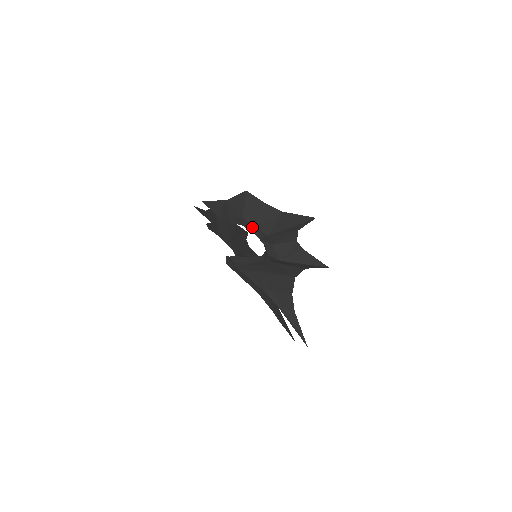
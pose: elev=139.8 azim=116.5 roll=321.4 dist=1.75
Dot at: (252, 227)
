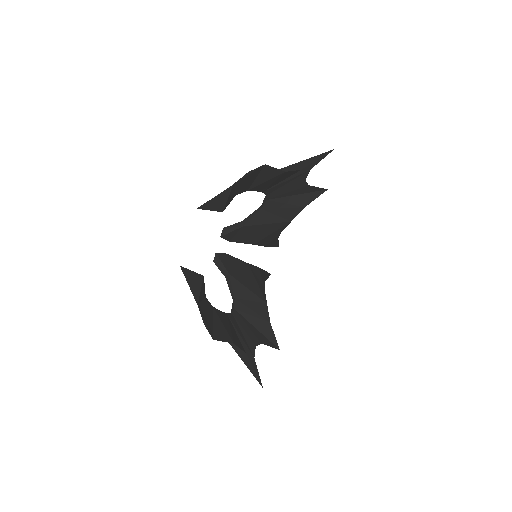
Dot at: occluded
